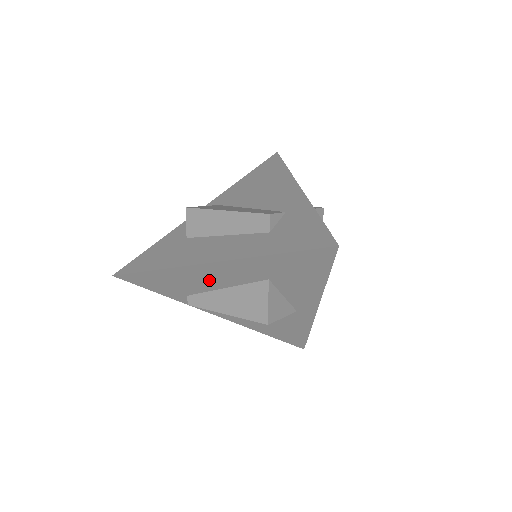
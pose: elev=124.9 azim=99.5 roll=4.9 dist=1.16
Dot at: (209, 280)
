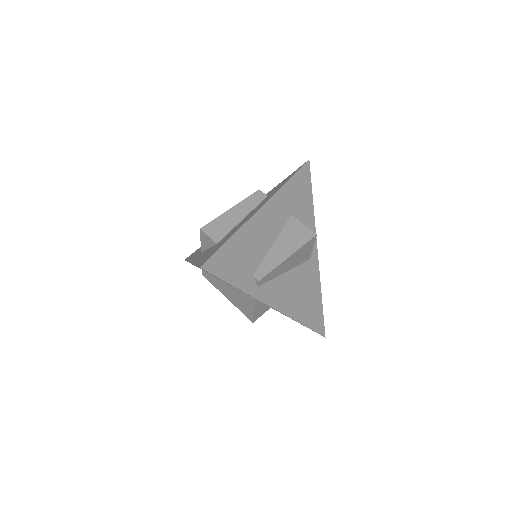
Dot at: (264, 235)
